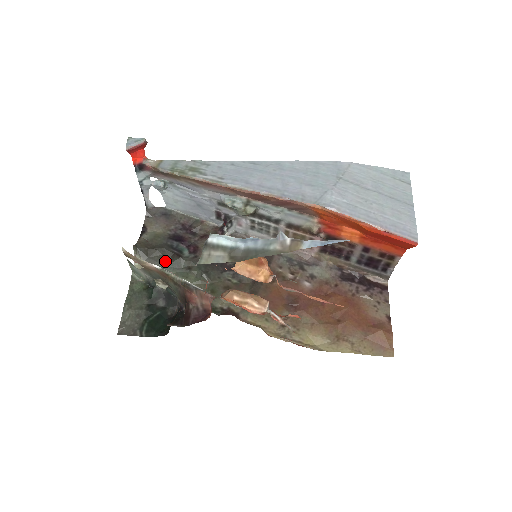
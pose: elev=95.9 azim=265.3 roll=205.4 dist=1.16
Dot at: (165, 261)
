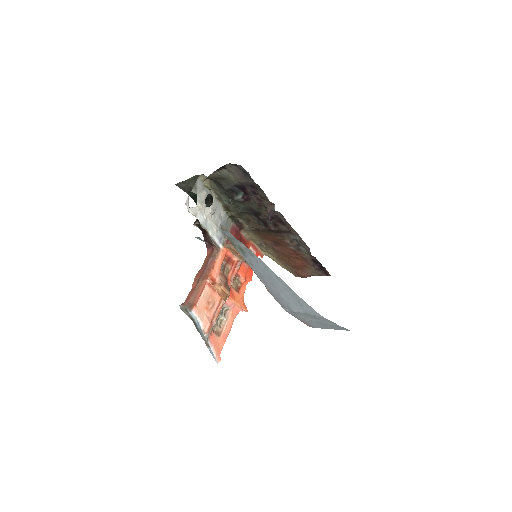
Dot at: (223, 189)
